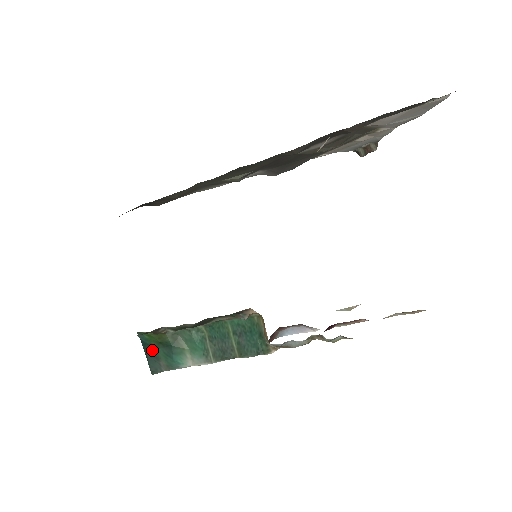
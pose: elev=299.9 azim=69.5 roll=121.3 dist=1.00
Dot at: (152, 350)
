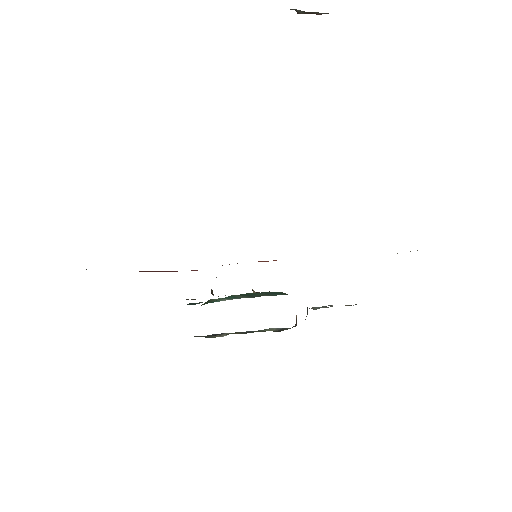
Dot at: occluded
